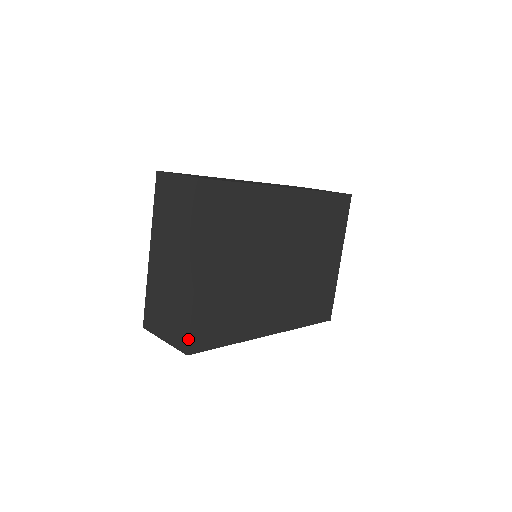
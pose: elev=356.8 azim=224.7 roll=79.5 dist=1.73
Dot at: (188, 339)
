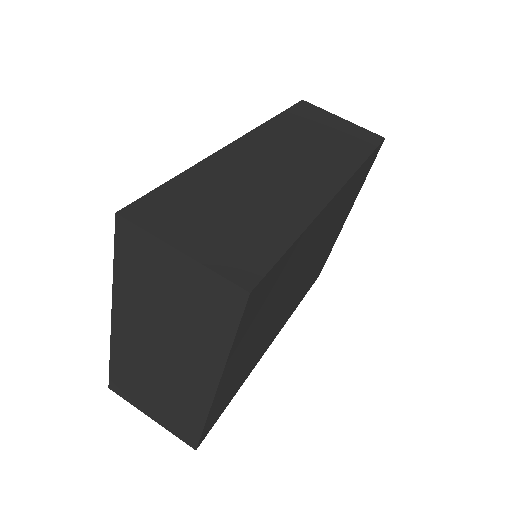
Dot at: (198, 440)
